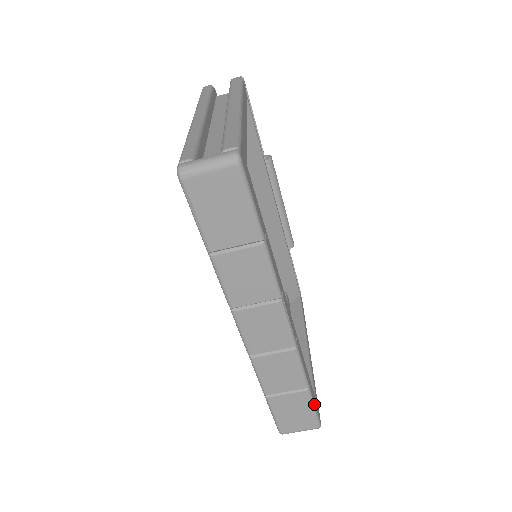
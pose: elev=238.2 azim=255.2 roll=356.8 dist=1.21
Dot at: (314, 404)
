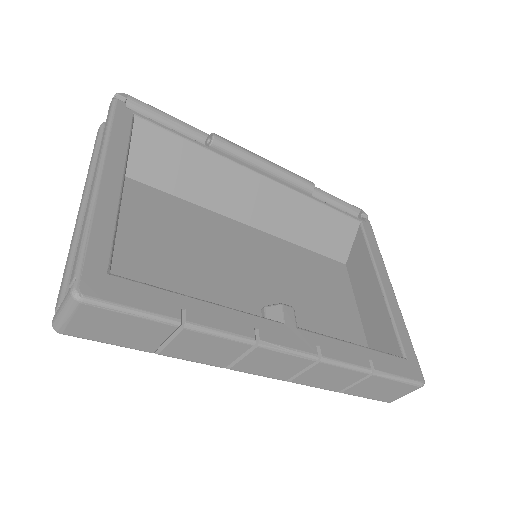
Dot at: (395, 376)
